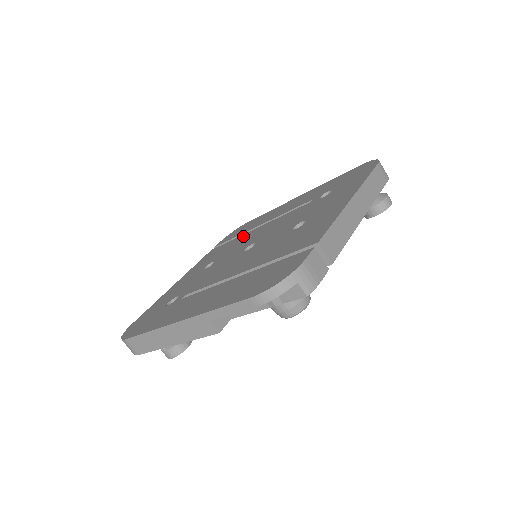
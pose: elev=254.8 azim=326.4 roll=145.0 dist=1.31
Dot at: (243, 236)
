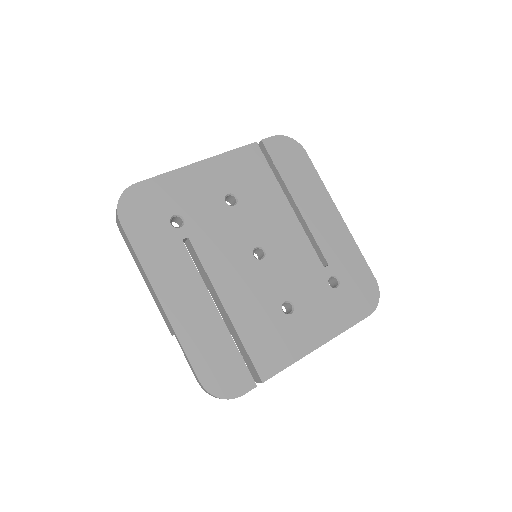
Dot at: (278, 196)
